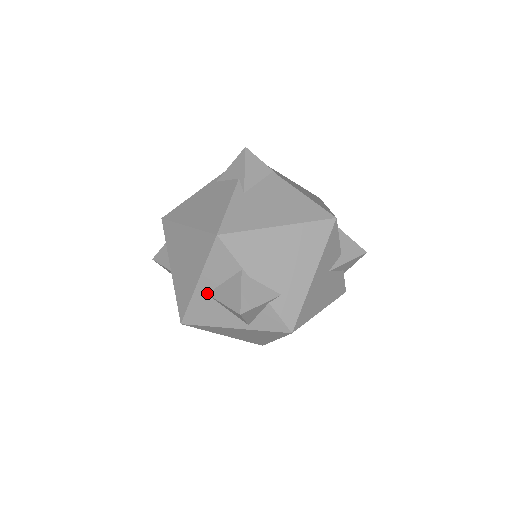
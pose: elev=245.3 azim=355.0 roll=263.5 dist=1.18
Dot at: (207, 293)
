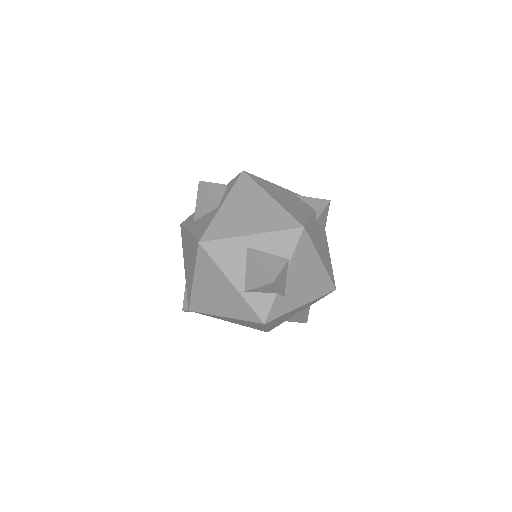
Dot at: (248, 246)
